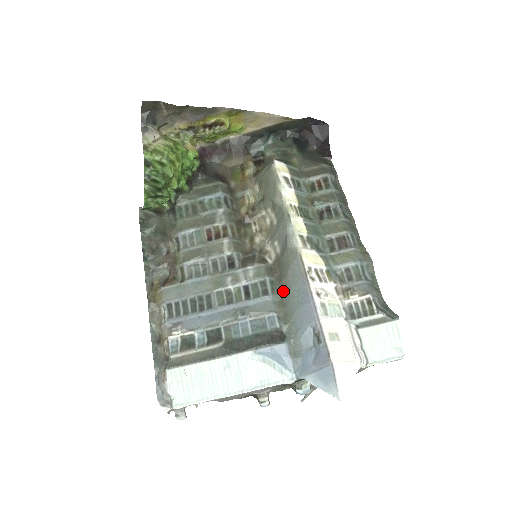
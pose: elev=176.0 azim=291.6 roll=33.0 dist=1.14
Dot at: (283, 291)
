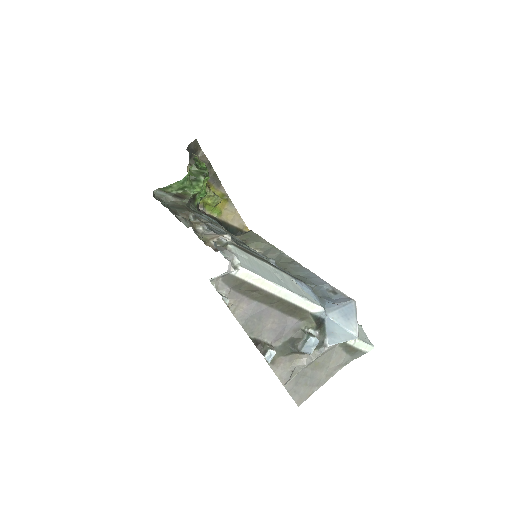
Dot at: occluded
